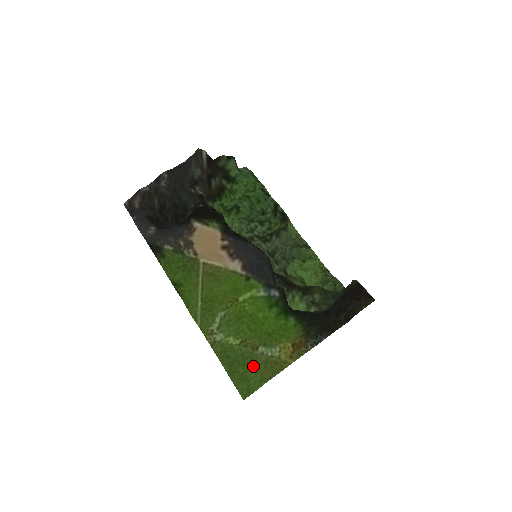
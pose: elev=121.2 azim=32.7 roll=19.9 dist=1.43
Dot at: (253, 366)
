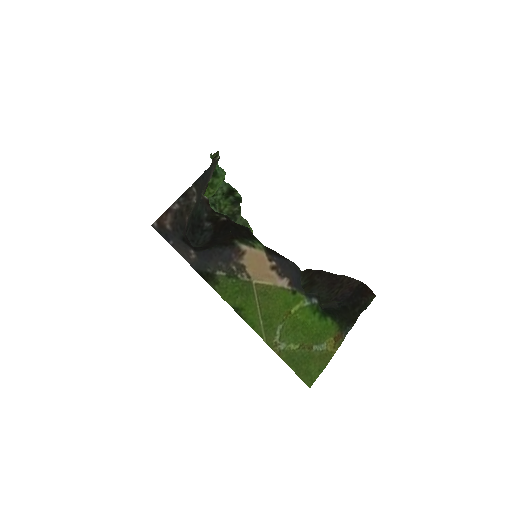
Dot at: (312, 362)
